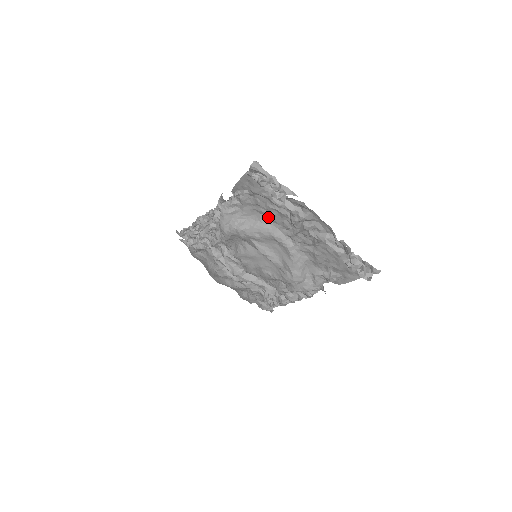
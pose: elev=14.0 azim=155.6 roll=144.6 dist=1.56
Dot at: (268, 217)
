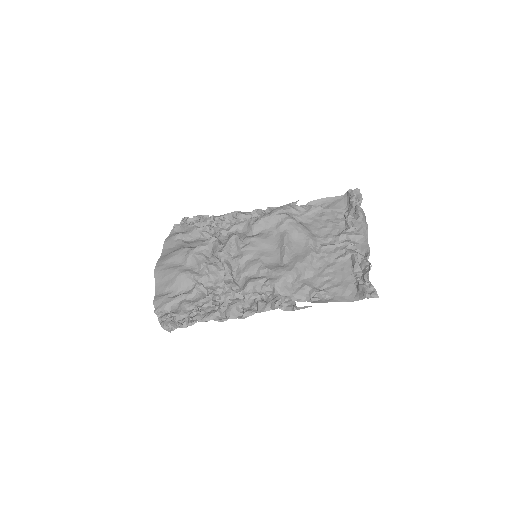
Dot at: (318, 229)
